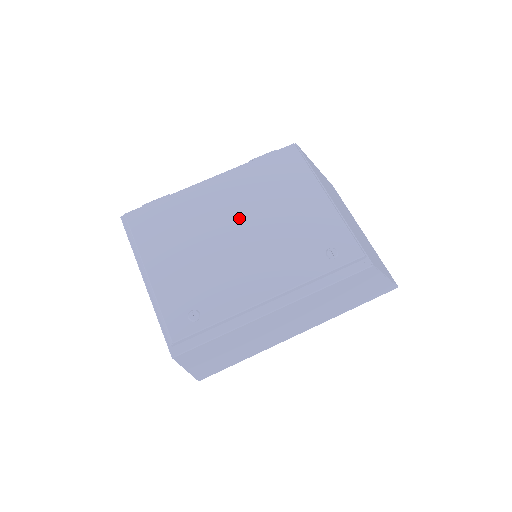
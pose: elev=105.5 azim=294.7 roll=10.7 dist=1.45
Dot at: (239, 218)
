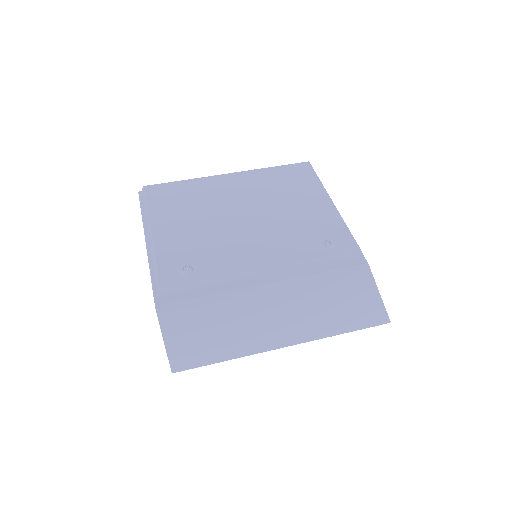
Dot at: (248, 205)
